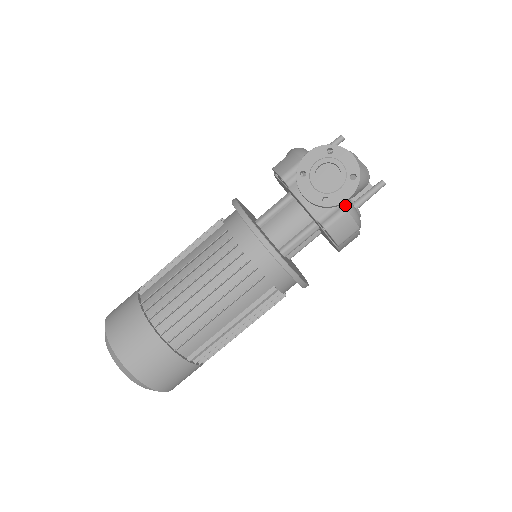
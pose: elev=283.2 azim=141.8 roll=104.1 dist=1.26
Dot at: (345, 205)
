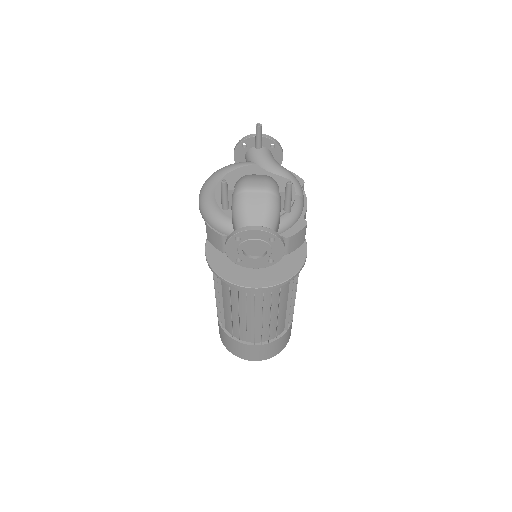
Dot at: (282, 231)
